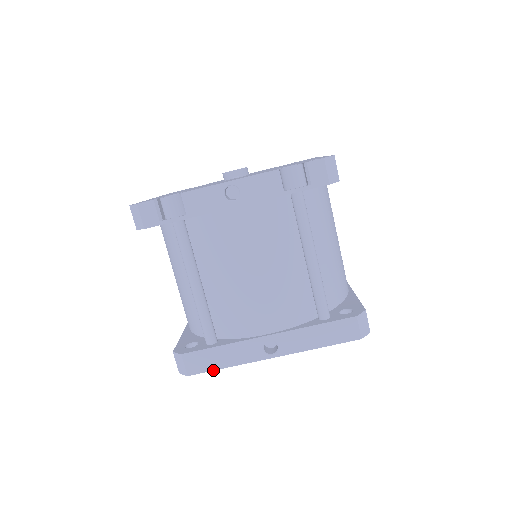
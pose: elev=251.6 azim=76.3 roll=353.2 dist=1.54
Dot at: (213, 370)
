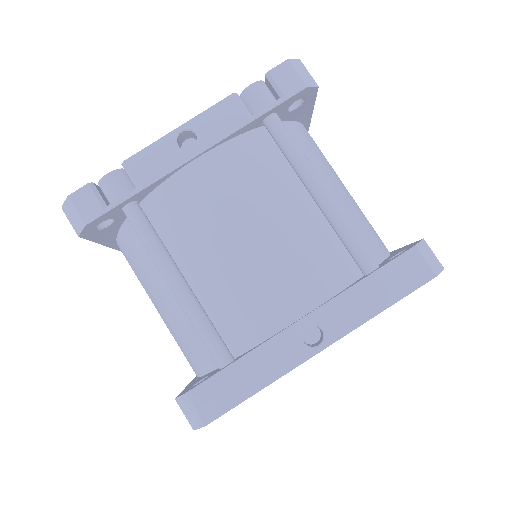
Dot at: (240, 402)
